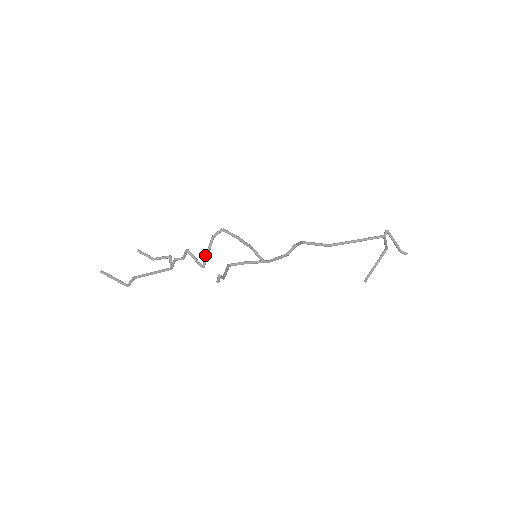
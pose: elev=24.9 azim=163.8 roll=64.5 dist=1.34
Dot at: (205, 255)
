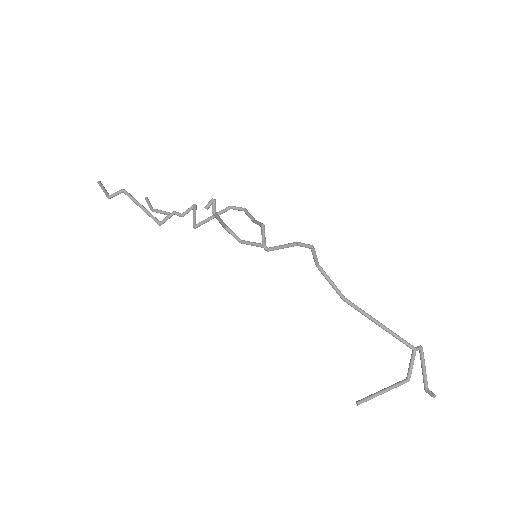
Dot at: (208, 218)
